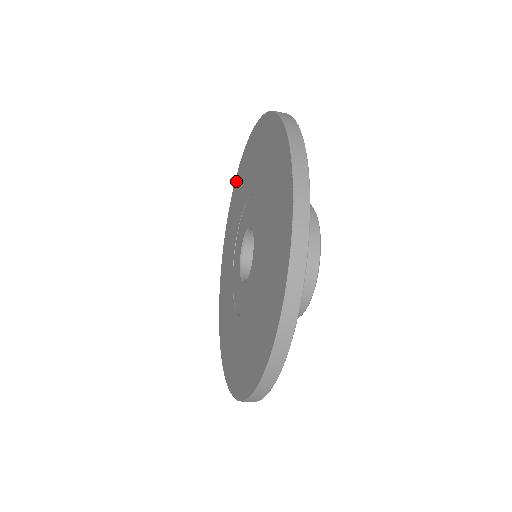
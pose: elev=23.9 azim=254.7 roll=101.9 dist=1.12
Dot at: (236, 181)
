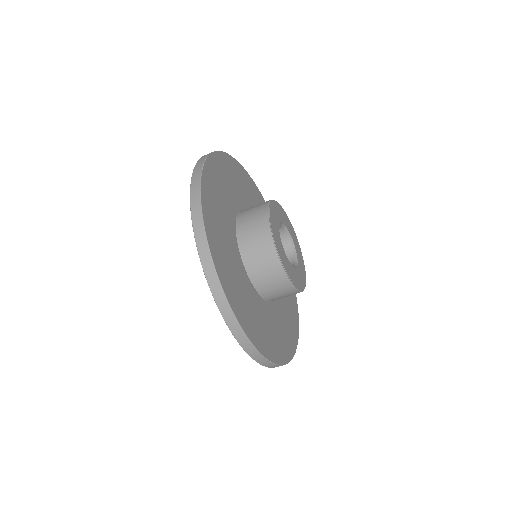
Dot at: occluded
